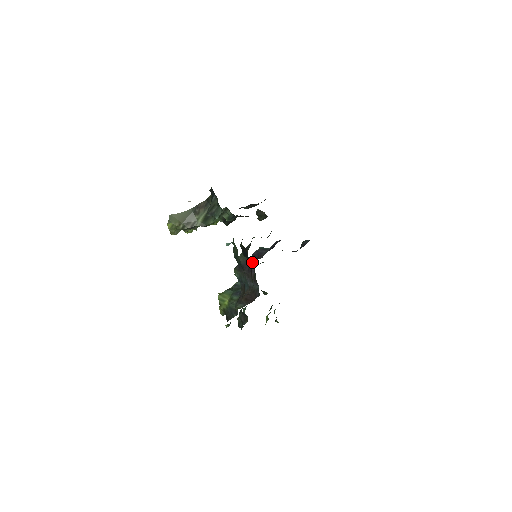
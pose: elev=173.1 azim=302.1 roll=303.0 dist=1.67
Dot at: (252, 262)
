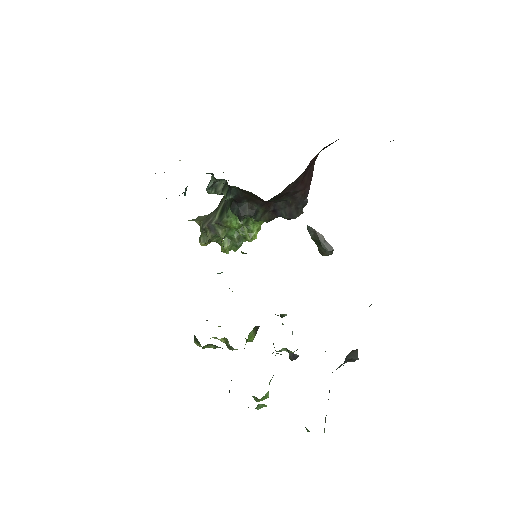
Dot at: occluded
